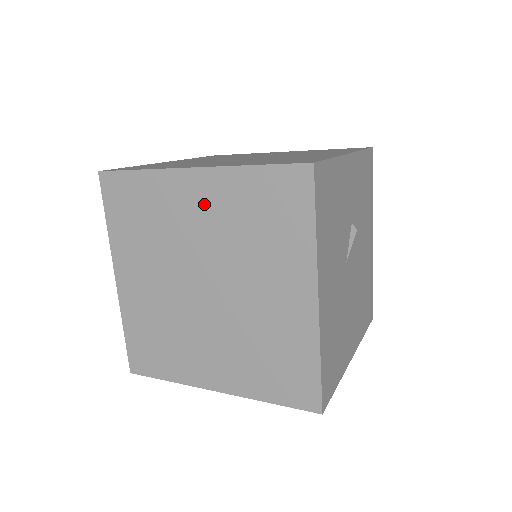
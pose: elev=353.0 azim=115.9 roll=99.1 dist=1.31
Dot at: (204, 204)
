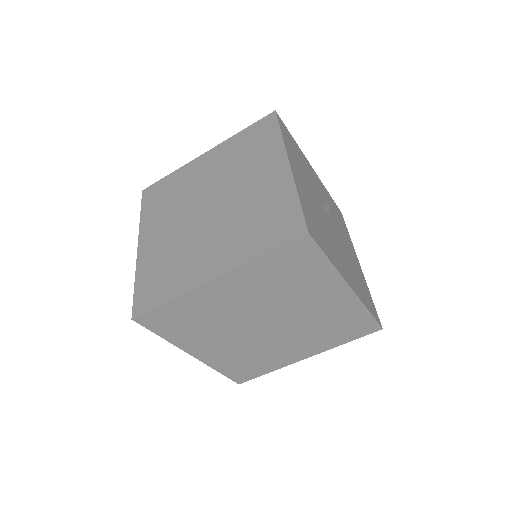
Dot at: (211, 164)
